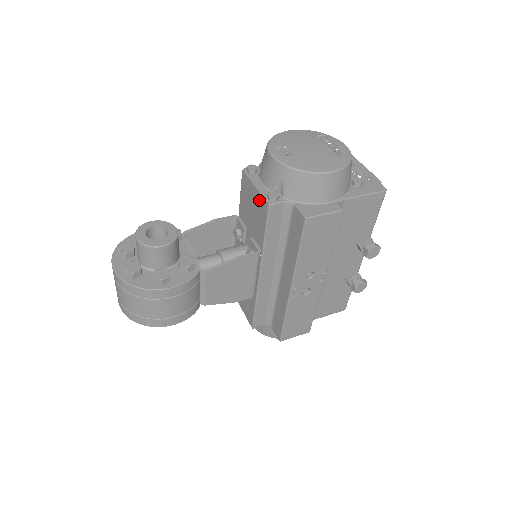
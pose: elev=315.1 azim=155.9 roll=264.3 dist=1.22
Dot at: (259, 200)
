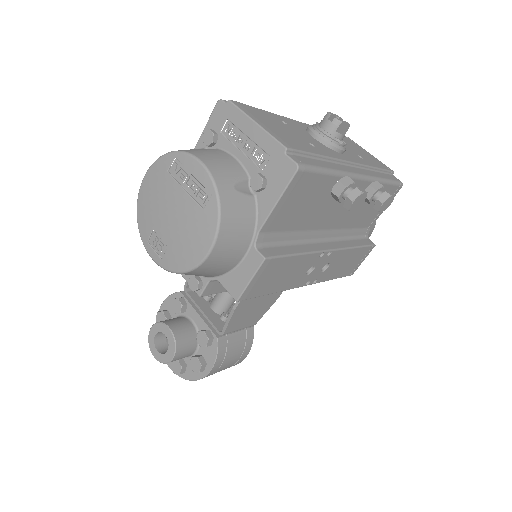
Dot at: occluded
